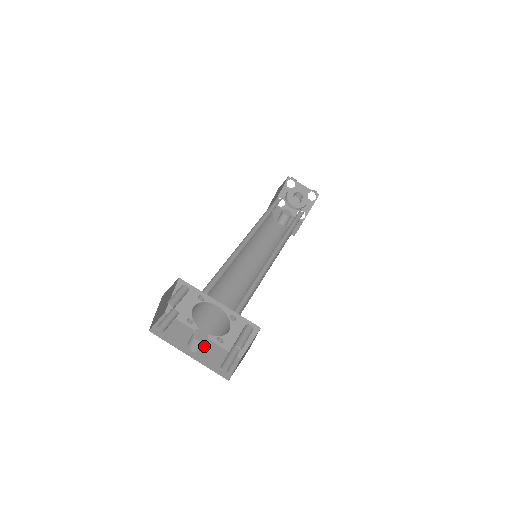
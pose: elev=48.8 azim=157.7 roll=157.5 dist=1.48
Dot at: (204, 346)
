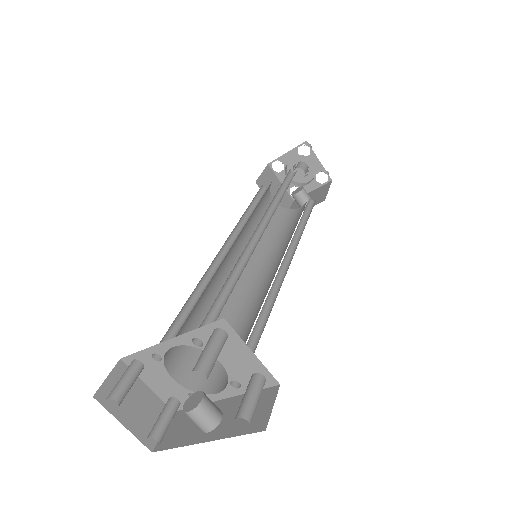
Dot at: (224, 411)
